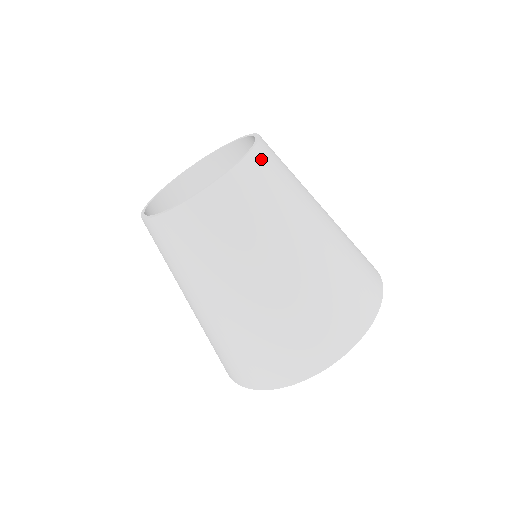
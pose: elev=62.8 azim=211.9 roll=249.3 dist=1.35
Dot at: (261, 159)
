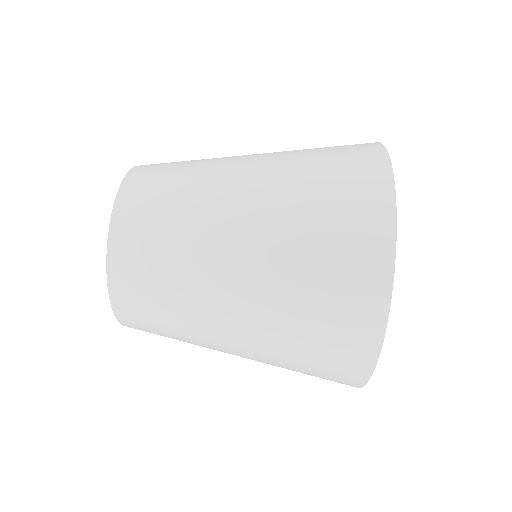
Dot at: occluded
